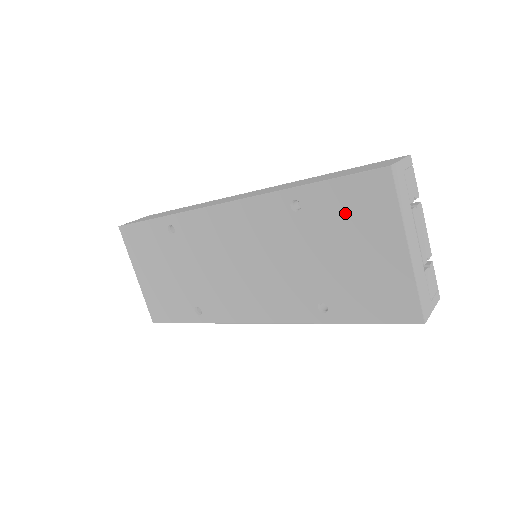
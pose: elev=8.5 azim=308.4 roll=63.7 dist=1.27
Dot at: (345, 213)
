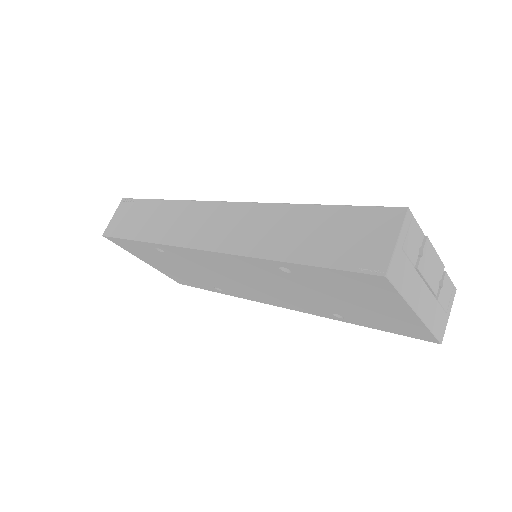
Dot at: (342, 286)
